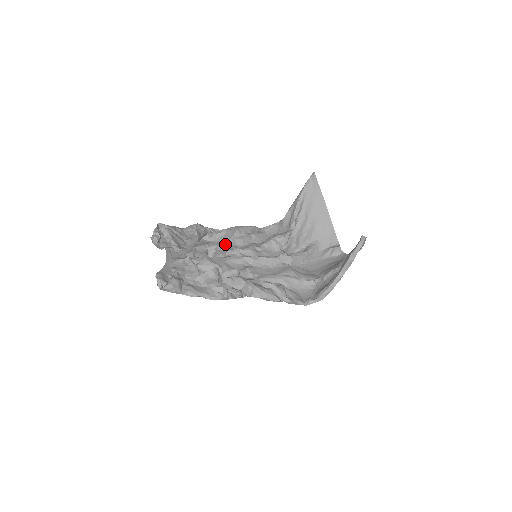
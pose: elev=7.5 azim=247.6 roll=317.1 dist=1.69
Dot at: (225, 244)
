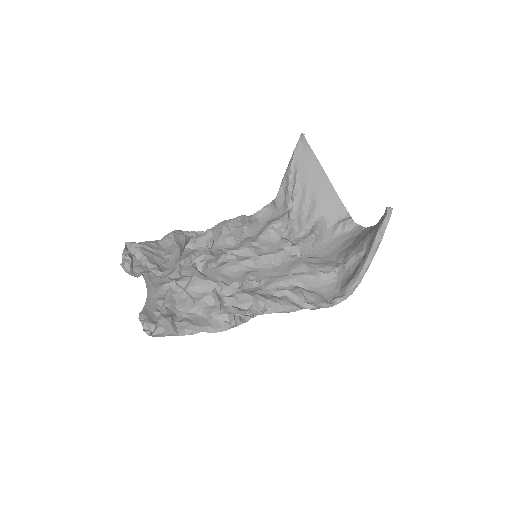
Dot at: (214, 248)
